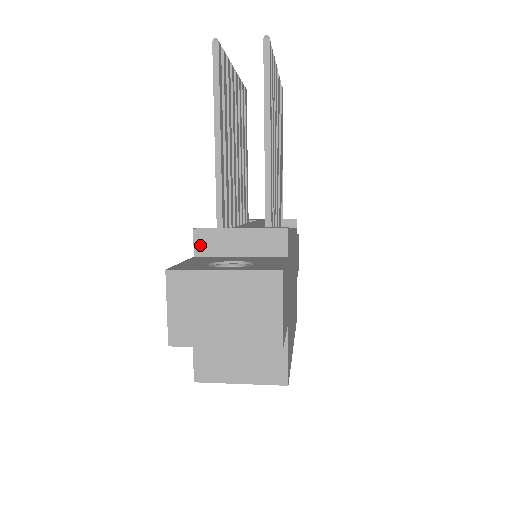
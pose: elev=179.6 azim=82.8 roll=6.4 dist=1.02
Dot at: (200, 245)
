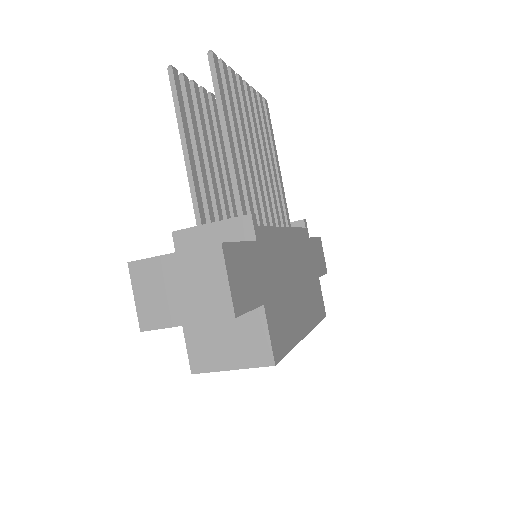
Dot at: (180, 245)
